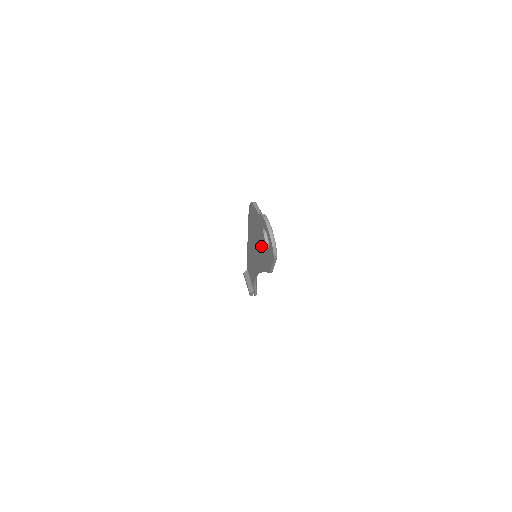
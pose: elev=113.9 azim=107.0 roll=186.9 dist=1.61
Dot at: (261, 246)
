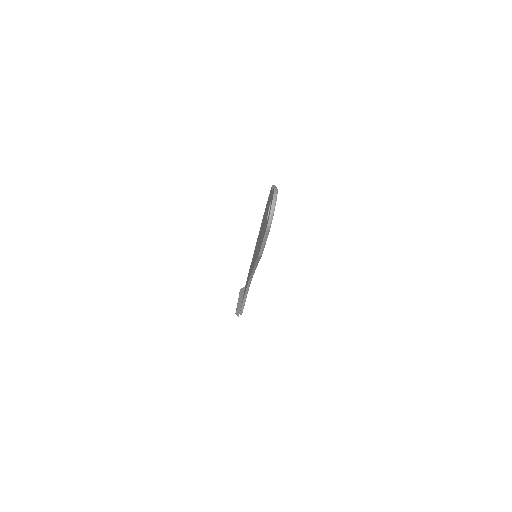
Dot at: occluded
